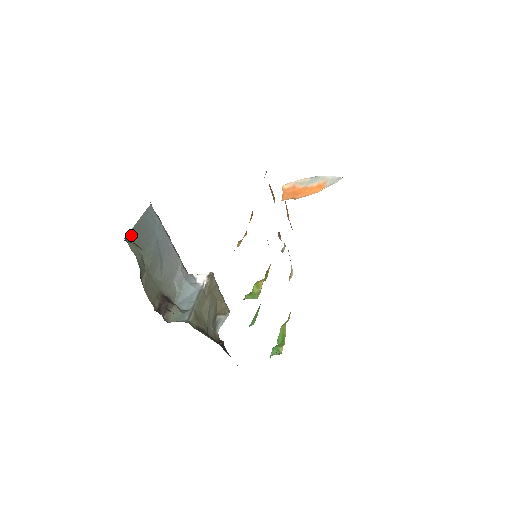
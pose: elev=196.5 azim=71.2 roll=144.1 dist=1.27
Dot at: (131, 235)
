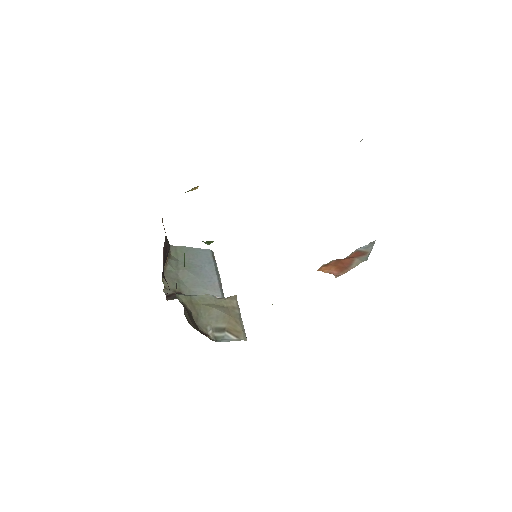
Dot at: (177, 248)
